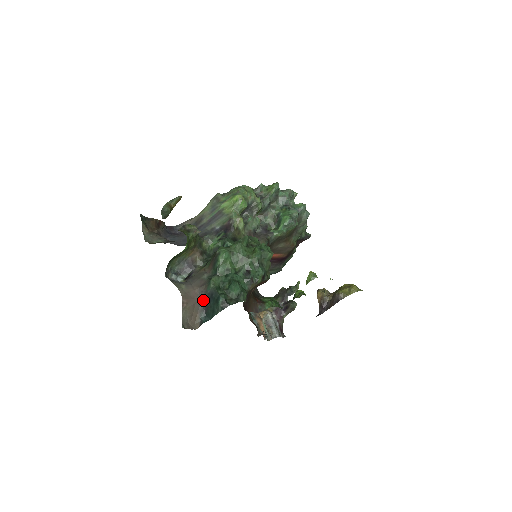
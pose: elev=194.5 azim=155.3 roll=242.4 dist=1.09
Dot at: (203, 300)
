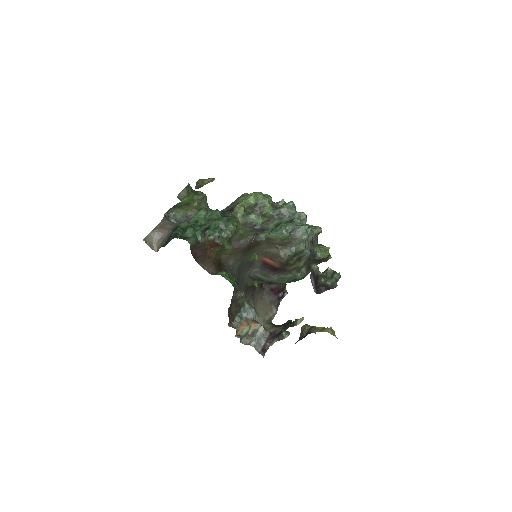
Dot at: (170, 233)
